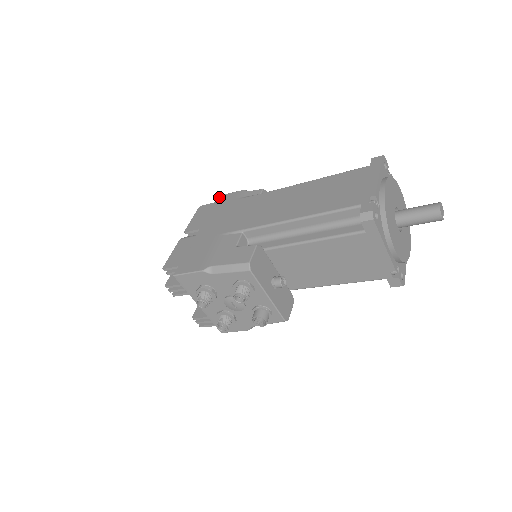
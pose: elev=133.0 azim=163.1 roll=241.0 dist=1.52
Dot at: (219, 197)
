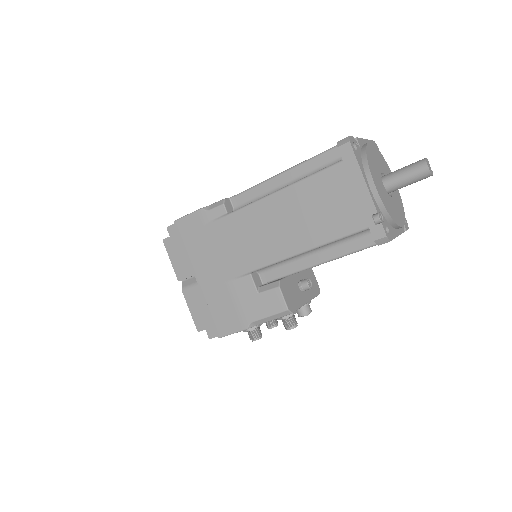
Dot at: (177, 224)
